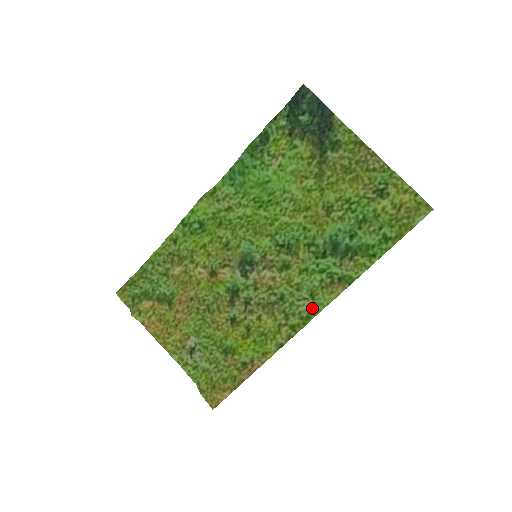
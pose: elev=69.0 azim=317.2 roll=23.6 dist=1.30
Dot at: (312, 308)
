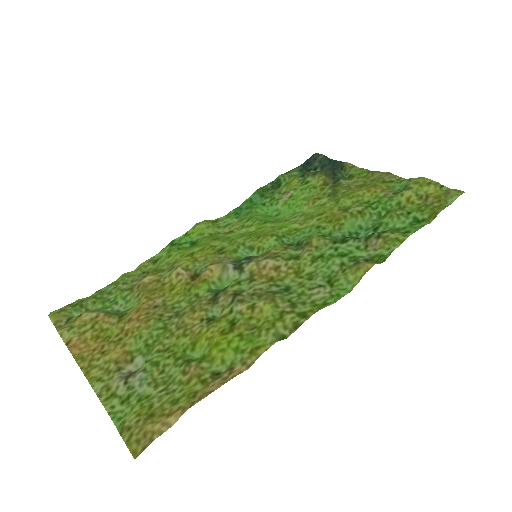
Dot at: (331, 294)
